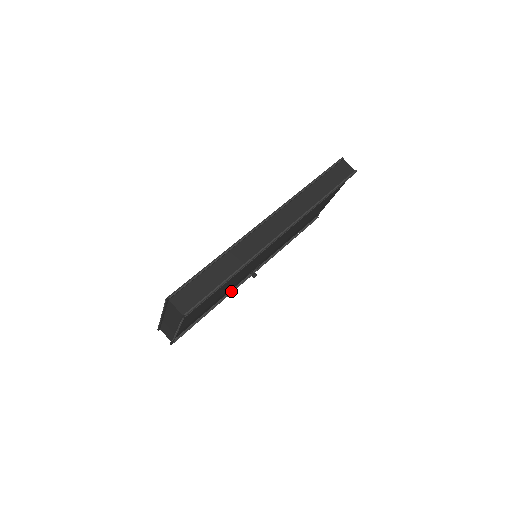
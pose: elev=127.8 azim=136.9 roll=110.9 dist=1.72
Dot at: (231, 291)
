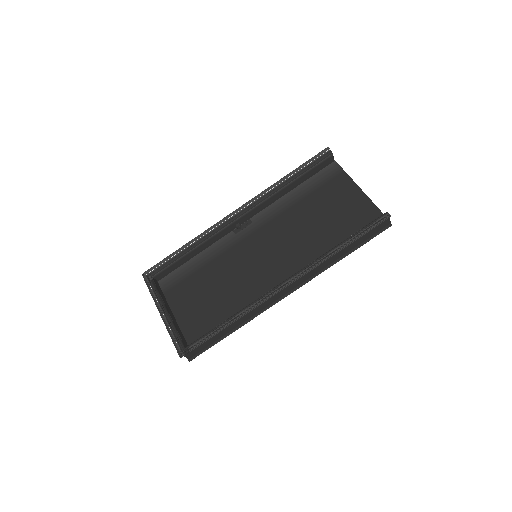
Dot at: occluded
